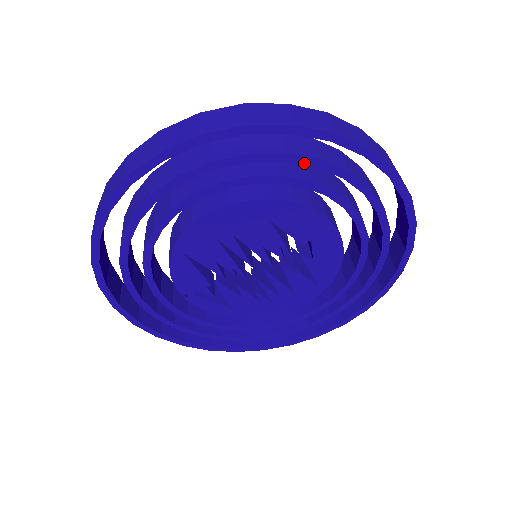
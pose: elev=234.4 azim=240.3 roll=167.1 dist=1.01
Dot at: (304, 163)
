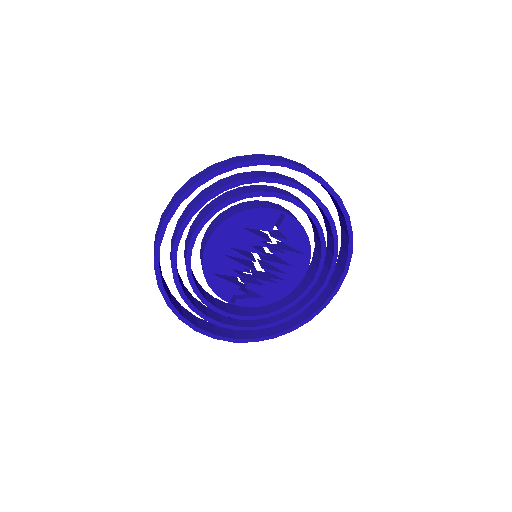
Dot at: (235, 186)
